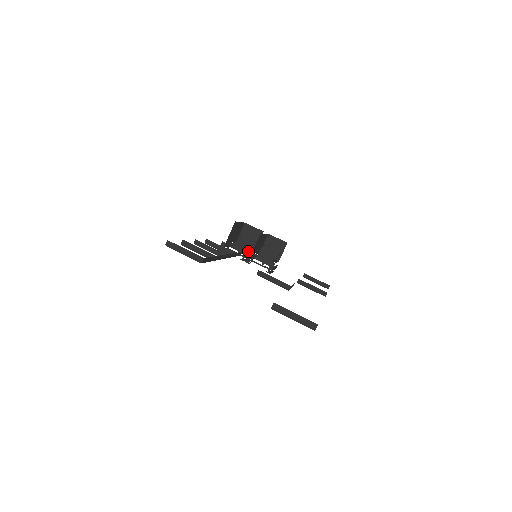
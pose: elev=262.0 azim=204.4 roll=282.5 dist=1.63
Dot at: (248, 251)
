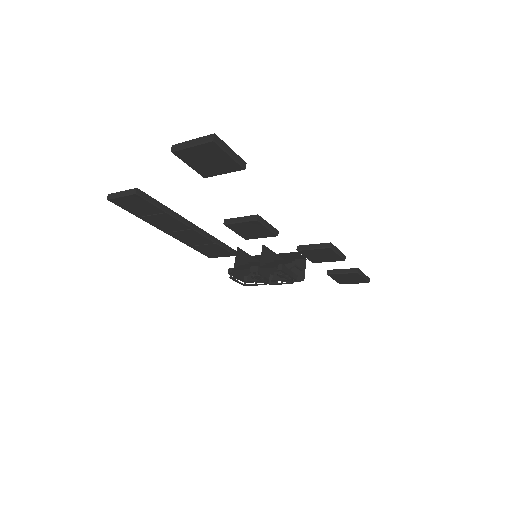
Dot at: occluded
